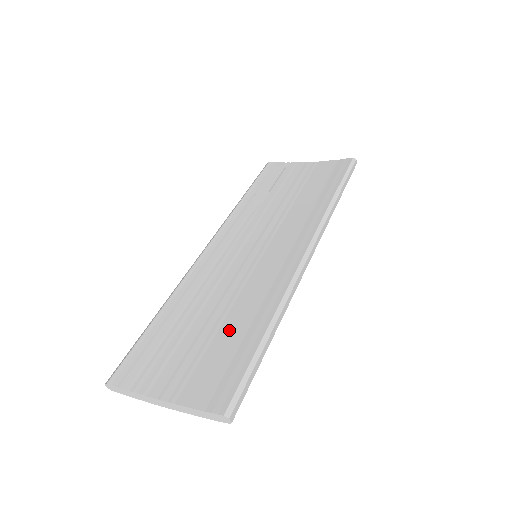
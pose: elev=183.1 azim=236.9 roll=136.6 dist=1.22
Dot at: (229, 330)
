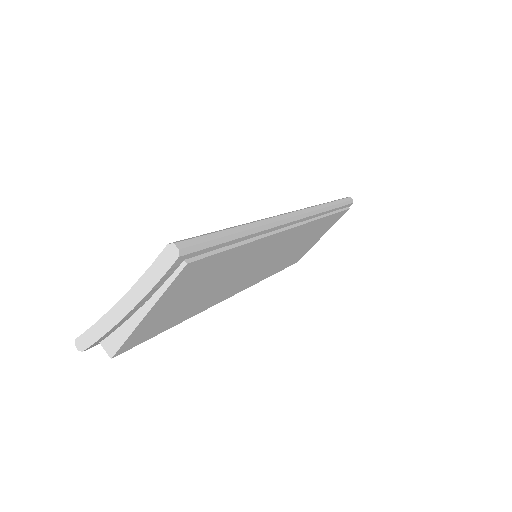
Dot at: occluded
